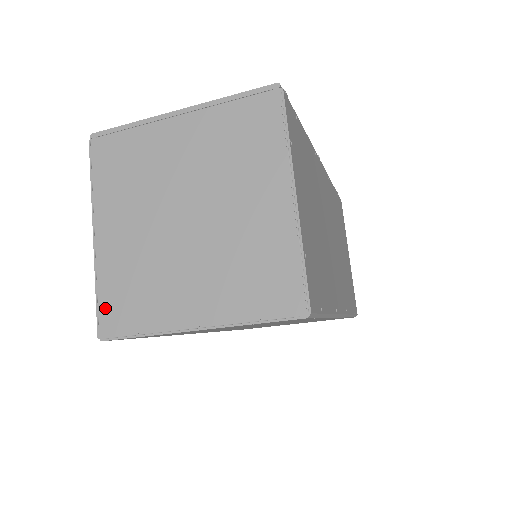
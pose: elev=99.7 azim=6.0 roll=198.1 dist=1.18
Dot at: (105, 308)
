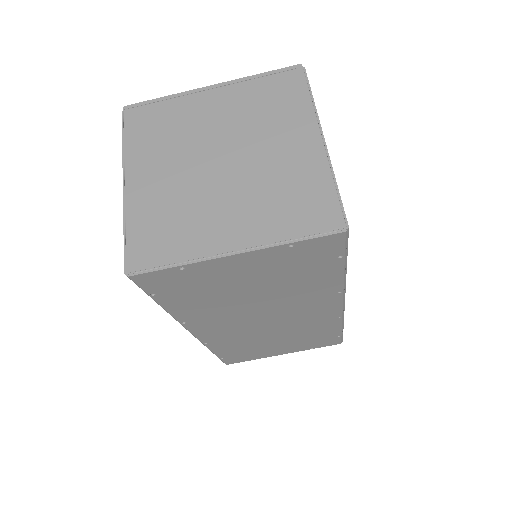
Dot at: (134, 245)
